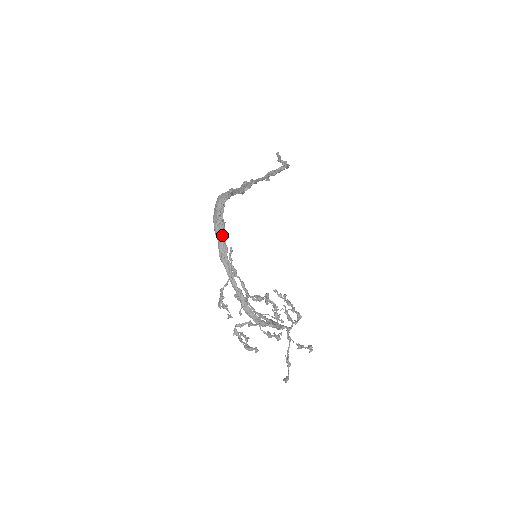
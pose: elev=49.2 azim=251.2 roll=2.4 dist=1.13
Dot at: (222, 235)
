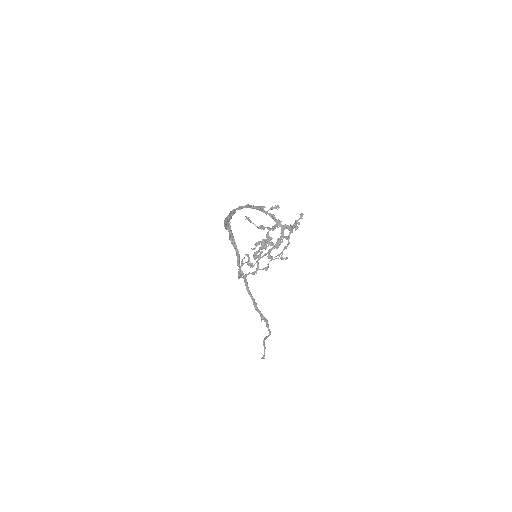
Dot at: occluded
